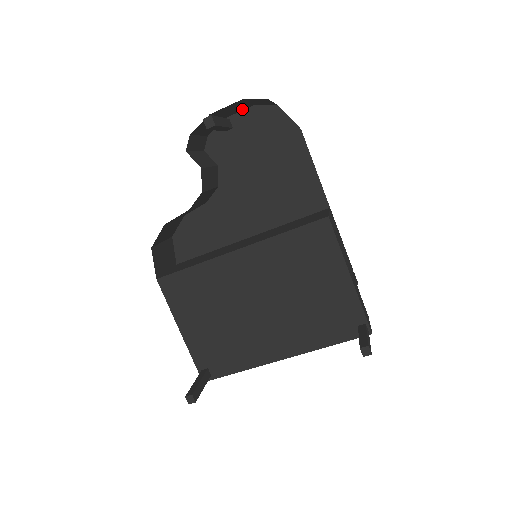
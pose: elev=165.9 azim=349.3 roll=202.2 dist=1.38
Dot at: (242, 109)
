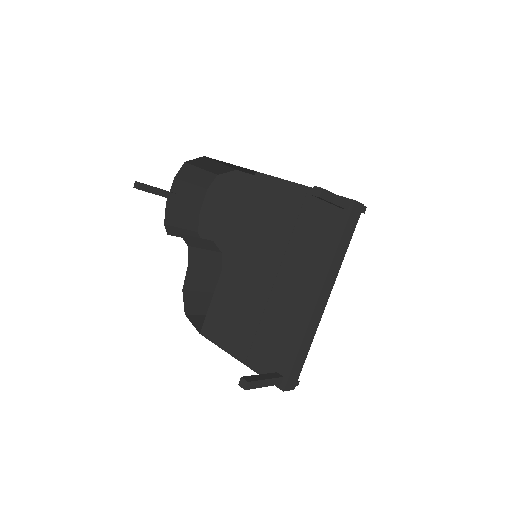
Dot at: (202, 197)
